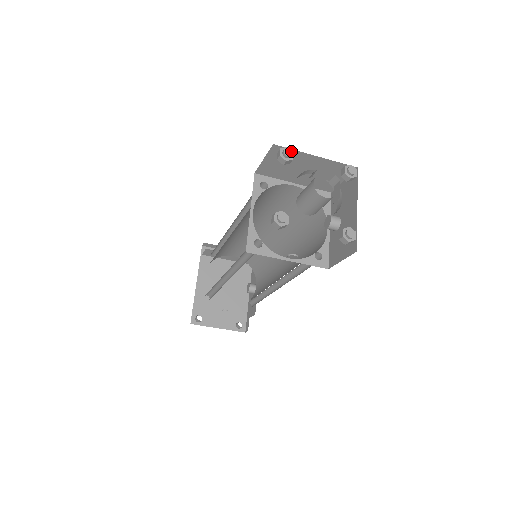
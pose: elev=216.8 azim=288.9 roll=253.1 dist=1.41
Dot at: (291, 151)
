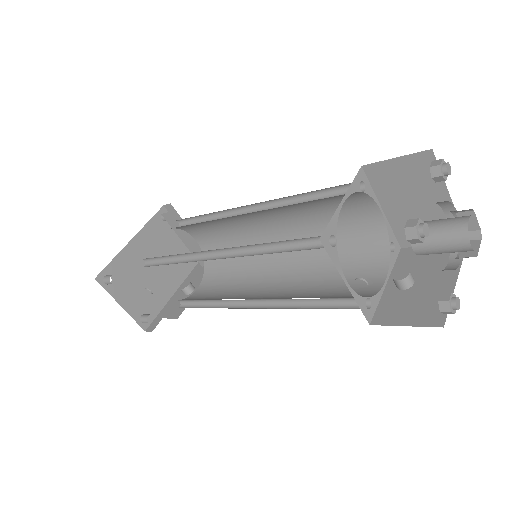
Dot at: occluded
